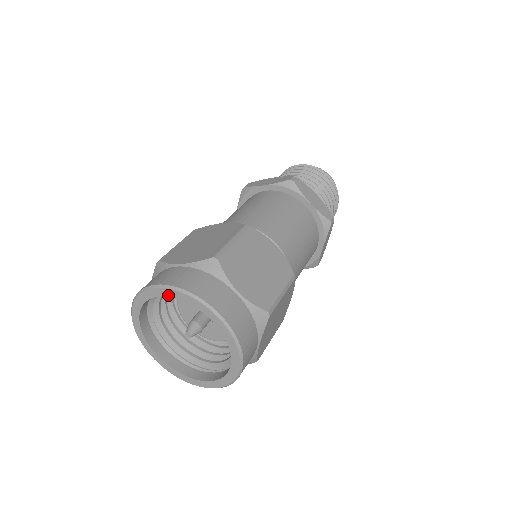
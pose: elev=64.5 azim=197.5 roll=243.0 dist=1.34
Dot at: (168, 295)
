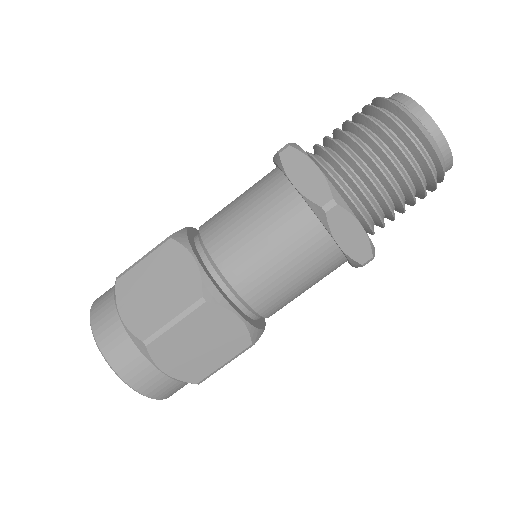
Dot at: occluded
